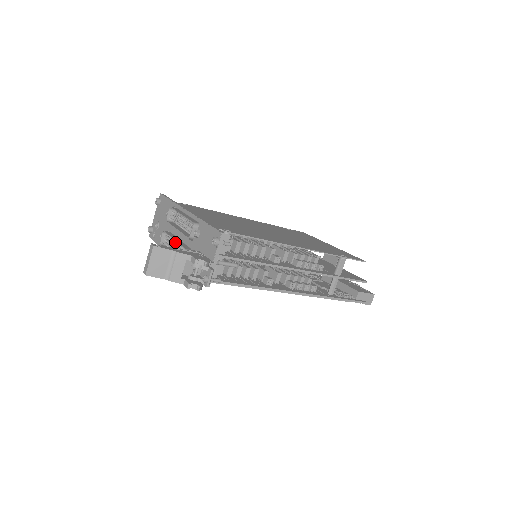
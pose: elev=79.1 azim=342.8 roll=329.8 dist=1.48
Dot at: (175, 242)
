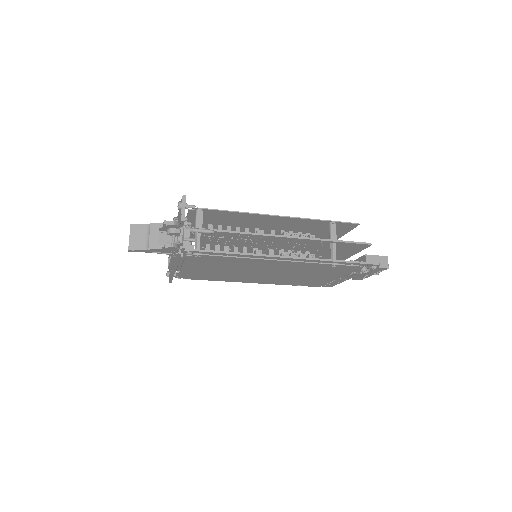
Dot at: occluded
